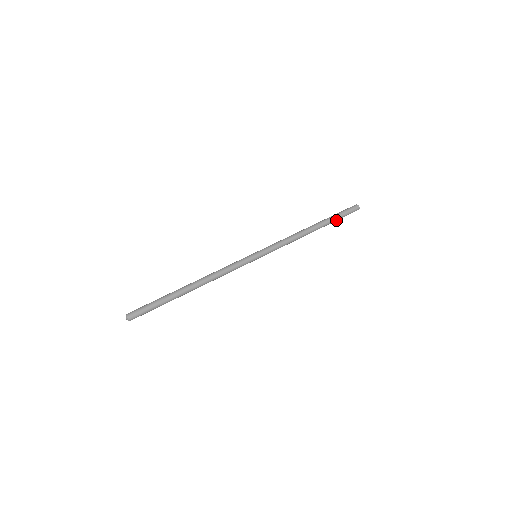
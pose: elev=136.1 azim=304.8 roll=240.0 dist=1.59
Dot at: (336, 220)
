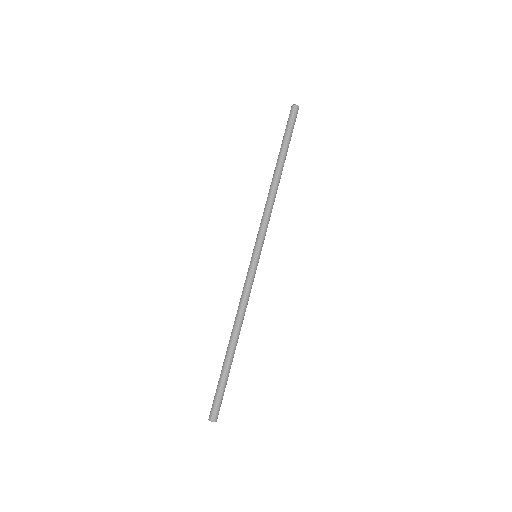
Dot at: occluded
